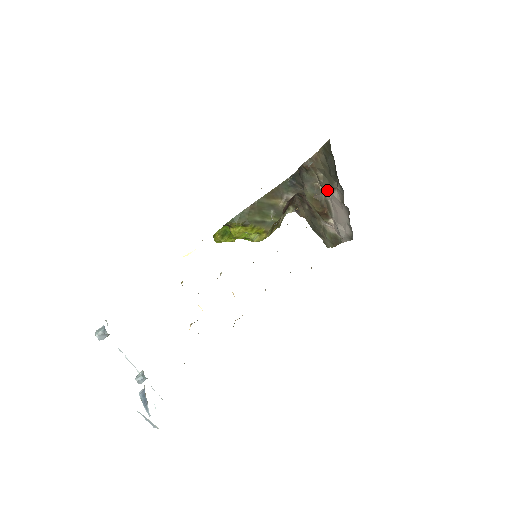
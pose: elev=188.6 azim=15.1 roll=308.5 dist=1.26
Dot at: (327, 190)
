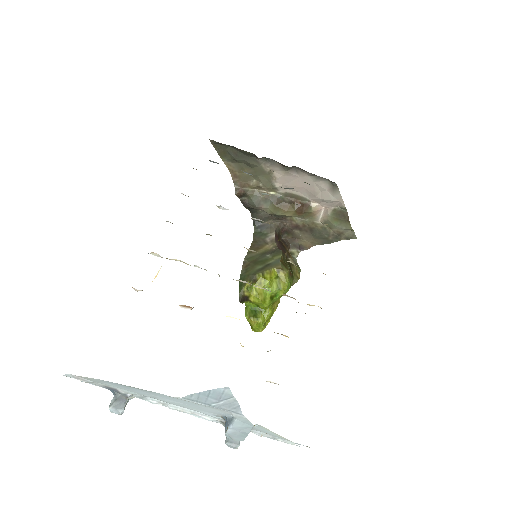
Dot at: (272, 184)
